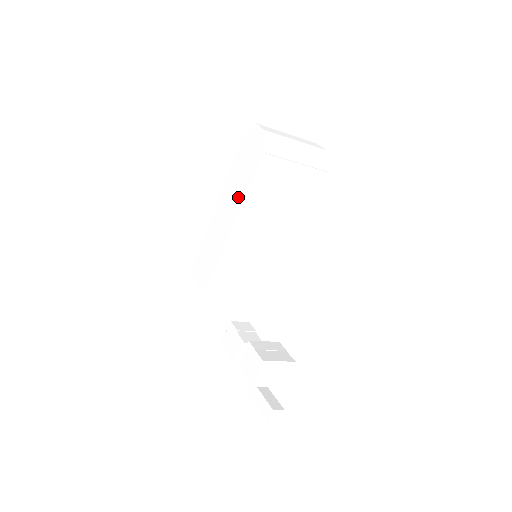
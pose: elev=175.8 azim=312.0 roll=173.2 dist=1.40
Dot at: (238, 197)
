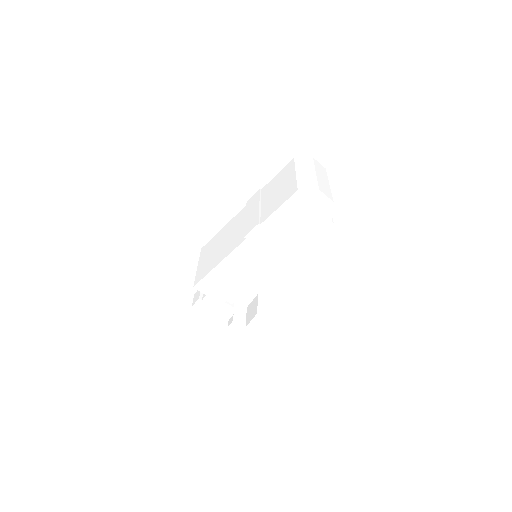
Dot at: (288, 246)
